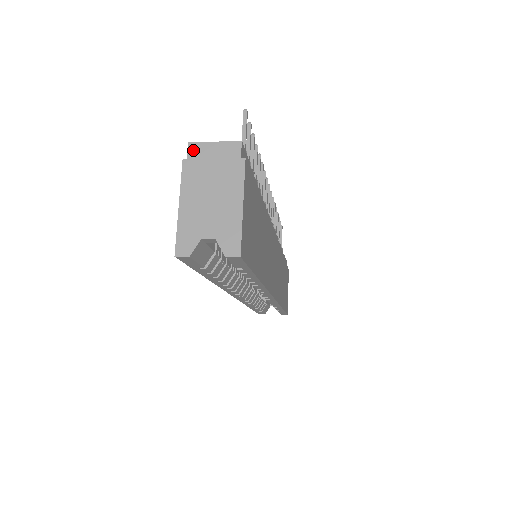
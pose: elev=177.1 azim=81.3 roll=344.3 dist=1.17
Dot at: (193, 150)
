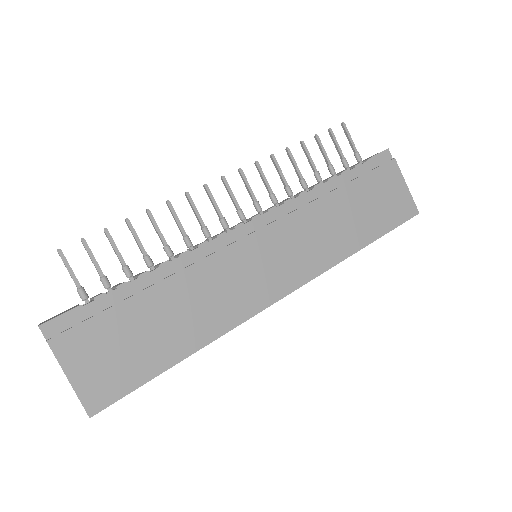
Dot at: occluded
